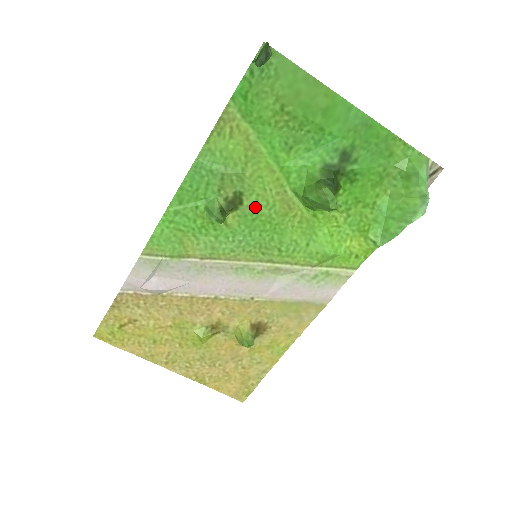
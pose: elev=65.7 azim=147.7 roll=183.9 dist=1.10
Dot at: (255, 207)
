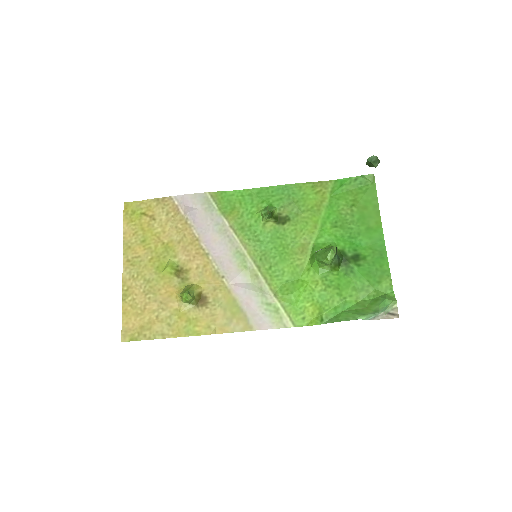
Dot at: (287, 233)
